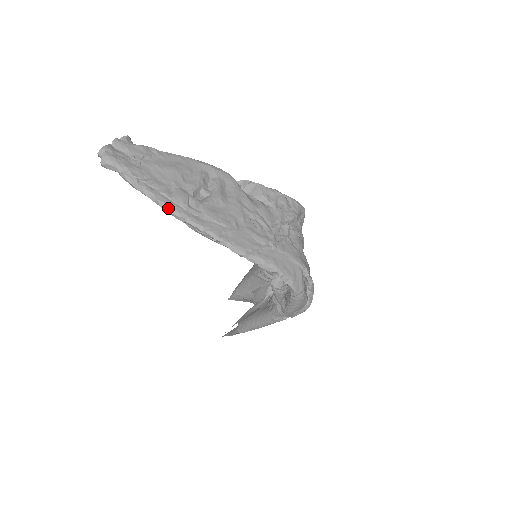
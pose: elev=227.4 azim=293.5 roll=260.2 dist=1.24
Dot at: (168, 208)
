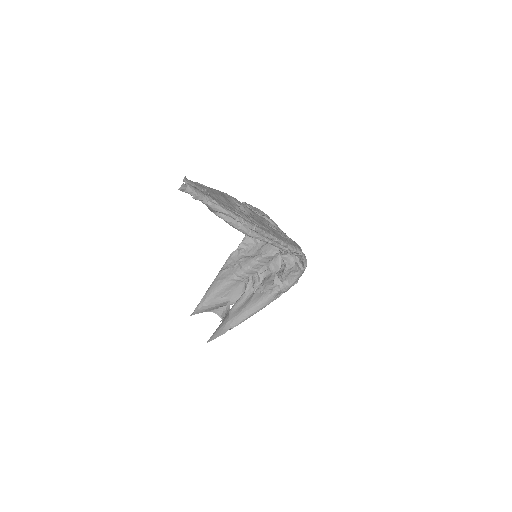
Dot at: (244, 221)
